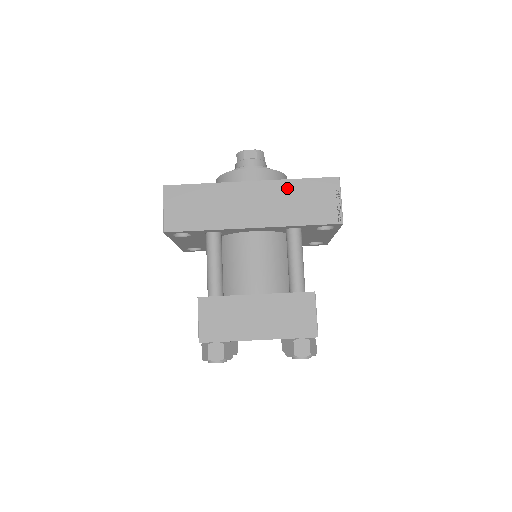
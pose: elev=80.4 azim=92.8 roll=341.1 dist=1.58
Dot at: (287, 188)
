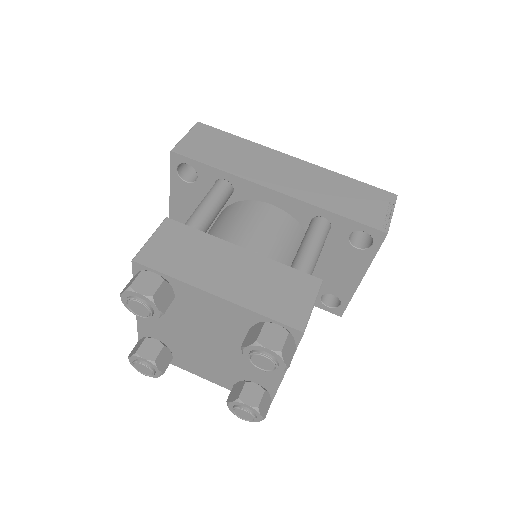
Dot at: (332, 178)
